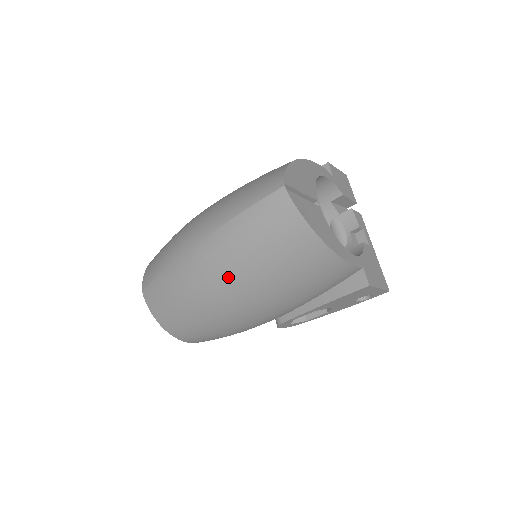
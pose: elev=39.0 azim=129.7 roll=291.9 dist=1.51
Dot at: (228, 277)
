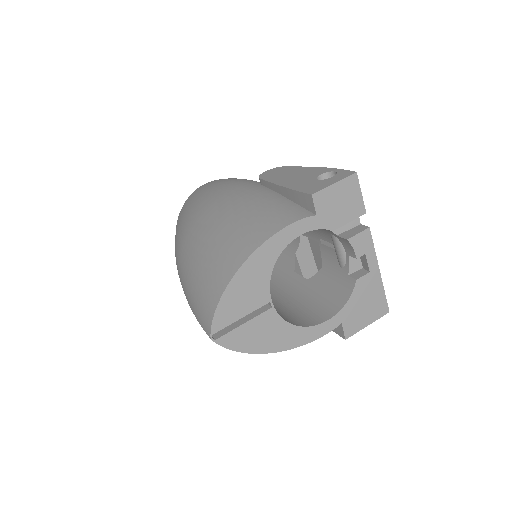
Dot at: occluded
